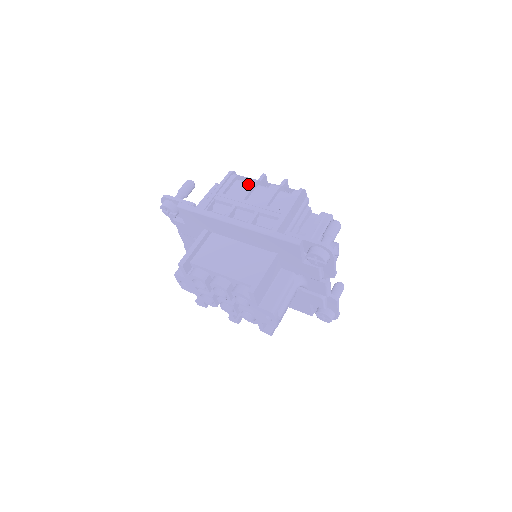
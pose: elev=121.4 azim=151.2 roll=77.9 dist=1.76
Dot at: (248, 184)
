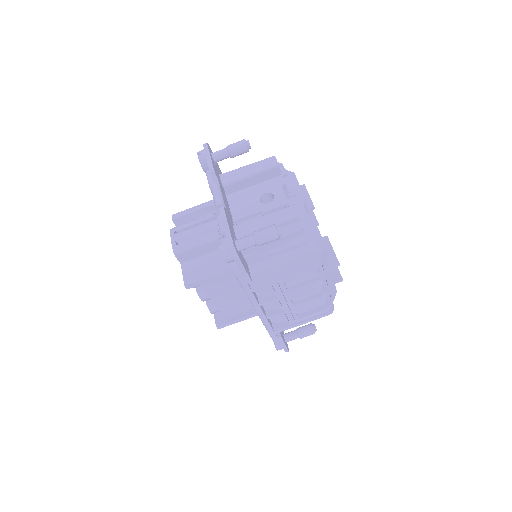
Dot at: (311, 286)
